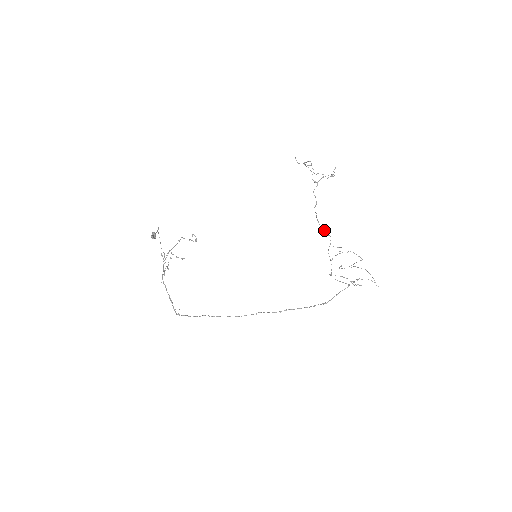
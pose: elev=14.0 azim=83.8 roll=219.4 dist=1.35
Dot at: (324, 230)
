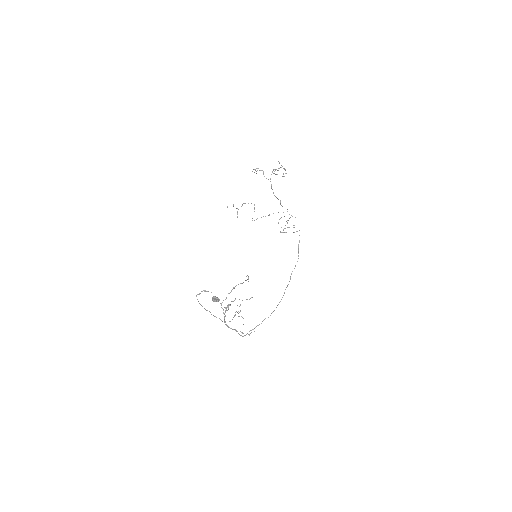
Dot at: occluded
